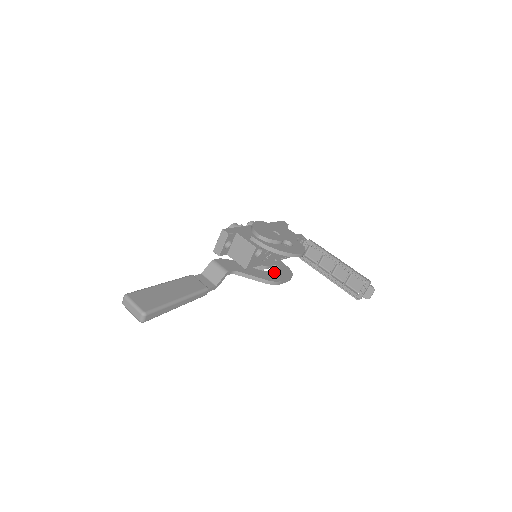
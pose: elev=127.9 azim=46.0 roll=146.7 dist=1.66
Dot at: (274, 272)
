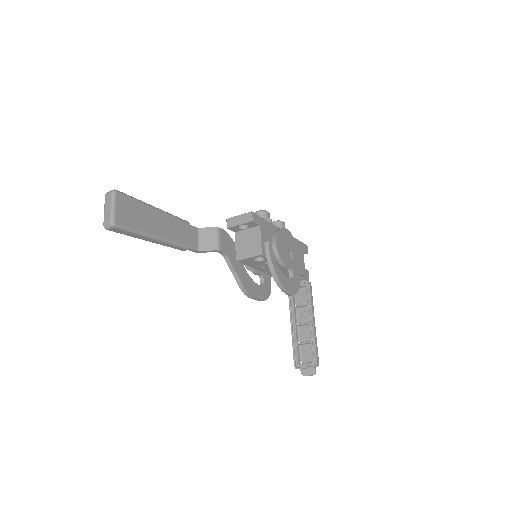
Dot at: (256, 283)
